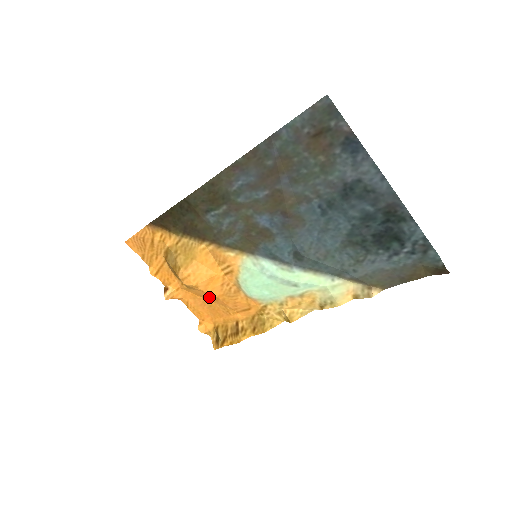
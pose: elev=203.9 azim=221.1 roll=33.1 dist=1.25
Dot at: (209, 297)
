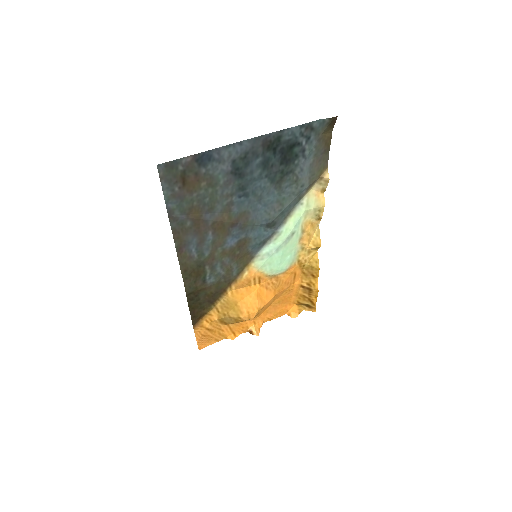
Dot at: (272, 301)
